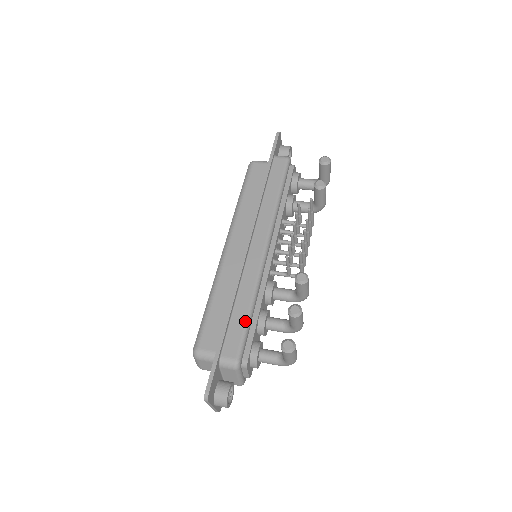
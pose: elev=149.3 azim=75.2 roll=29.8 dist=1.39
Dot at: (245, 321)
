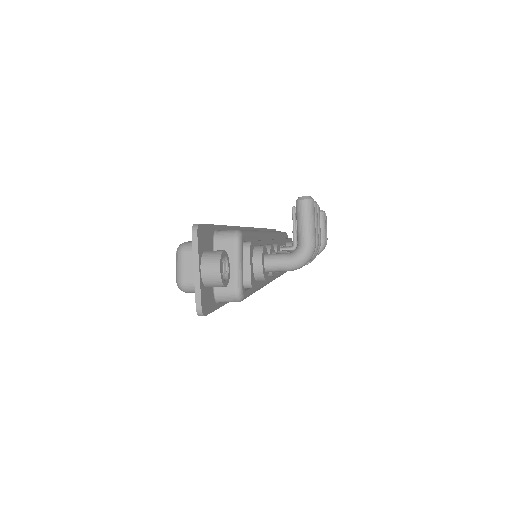
Dot at: occluded
